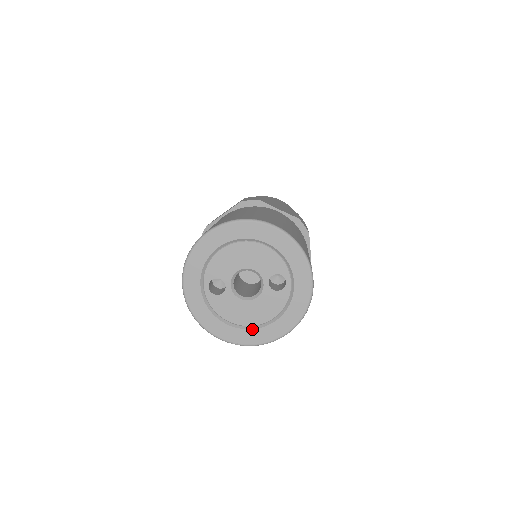
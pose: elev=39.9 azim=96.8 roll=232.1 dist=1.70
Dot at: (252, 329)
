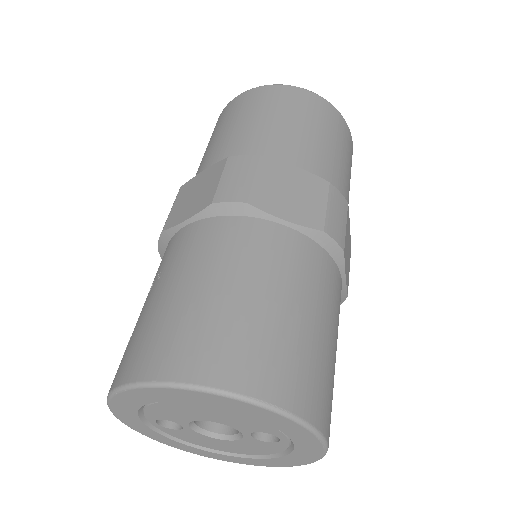
Dot at: (235, 457)
